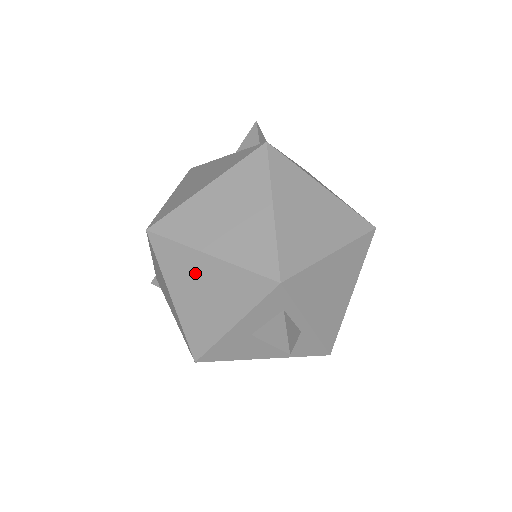
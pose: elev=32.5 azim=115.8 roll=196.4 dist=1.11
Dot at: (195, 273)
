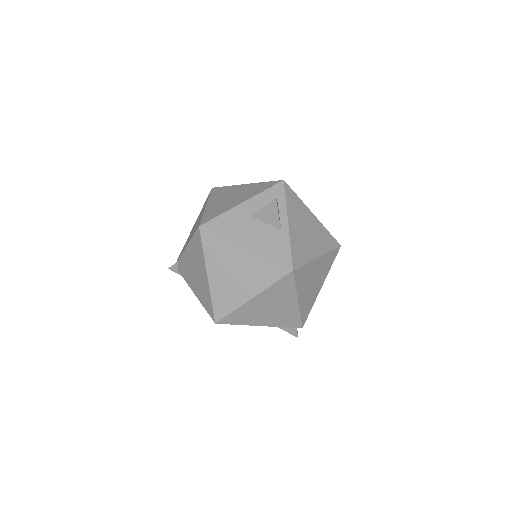
Dot at: (231, 192)
